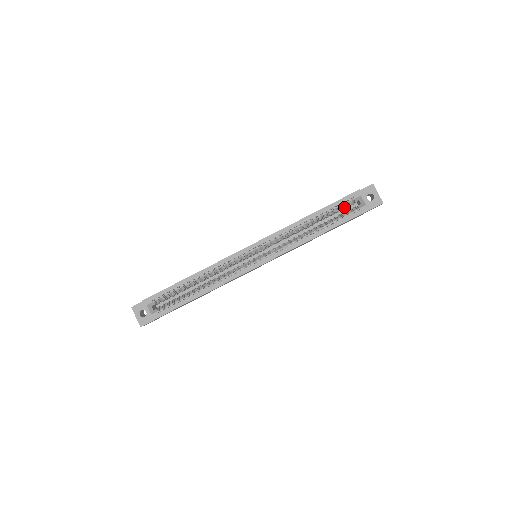
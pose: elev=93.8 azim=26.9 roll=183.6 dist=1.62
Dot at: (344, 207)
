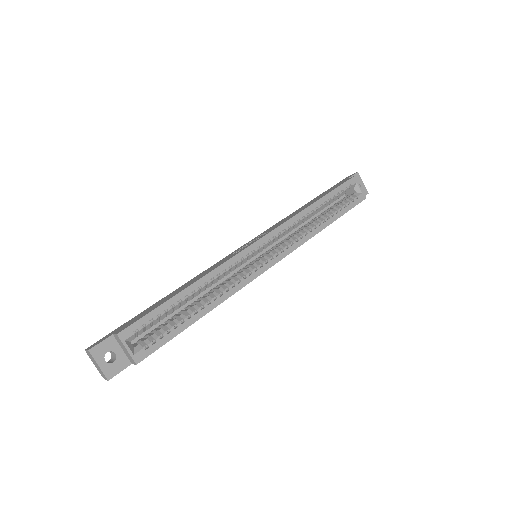
Dot at: (341, 195)
